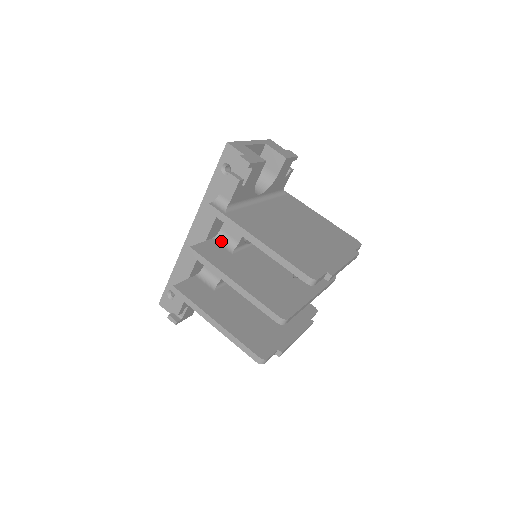
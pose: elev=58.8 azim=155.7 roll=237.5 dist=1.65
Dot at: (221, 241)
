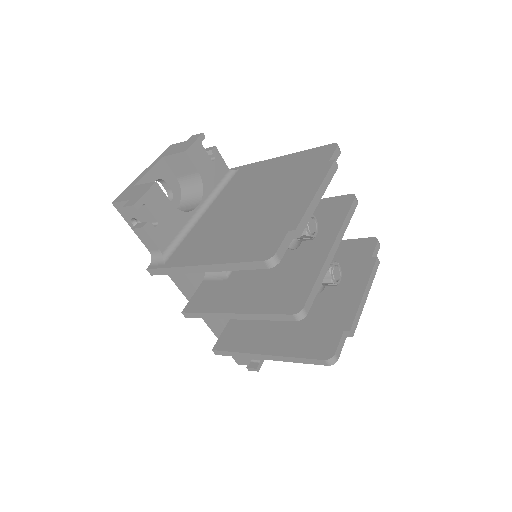
Dot at: (211, 276)
